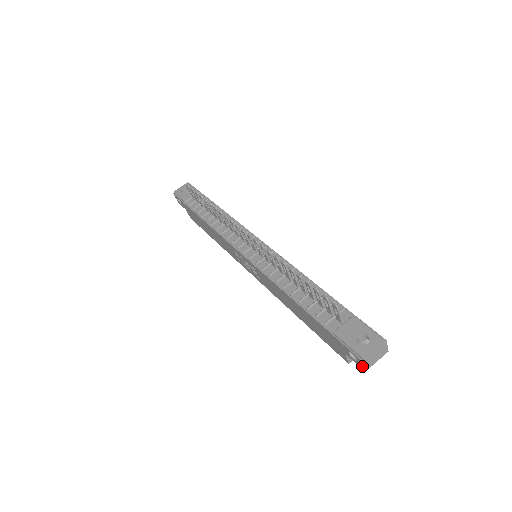
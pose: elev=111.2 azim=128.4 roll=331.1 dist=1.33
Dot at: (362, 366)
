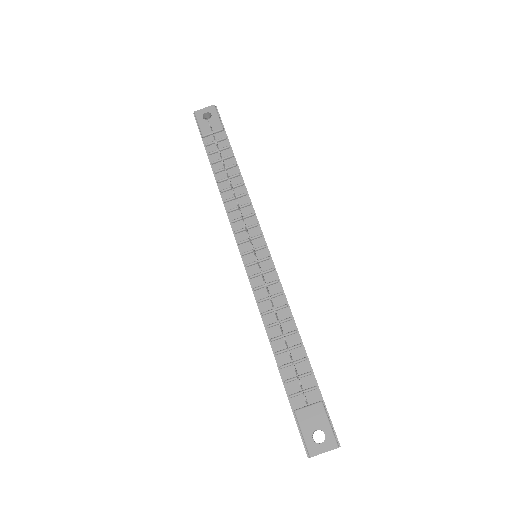
Dot at: occluded
